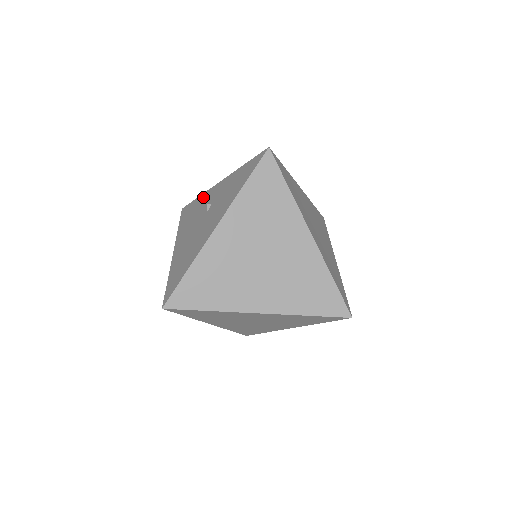
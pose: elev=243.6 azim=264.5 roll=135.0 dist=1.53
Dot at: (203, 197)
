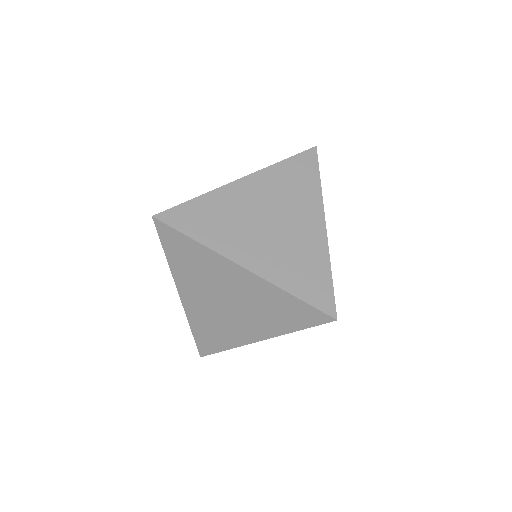
Dot at: occluded
